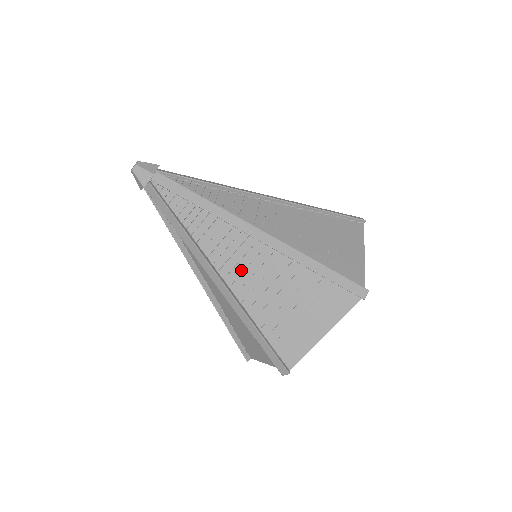
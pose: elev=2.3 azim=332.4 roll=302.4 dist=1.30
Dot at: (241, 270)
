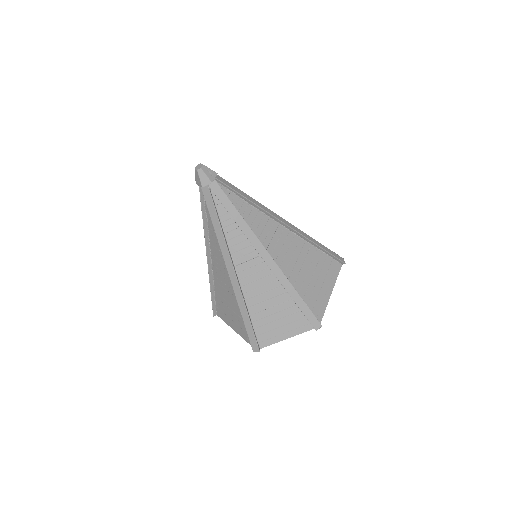
Dot at: (279, 250)
